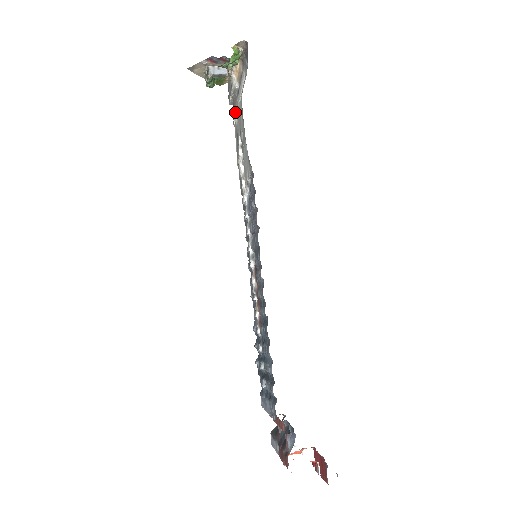
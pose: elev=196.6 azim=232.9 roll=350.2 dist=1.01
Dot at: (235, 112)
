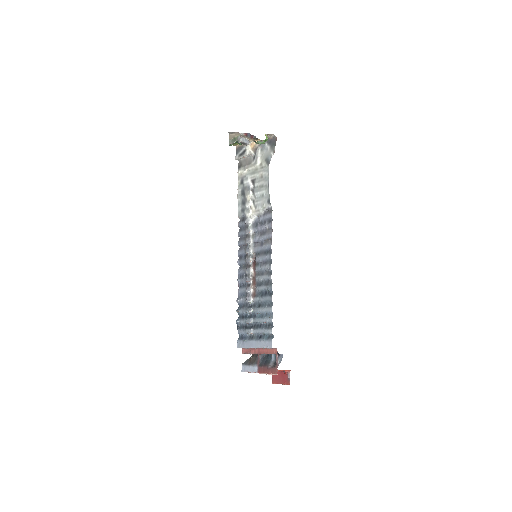
Dot at: (246, 167)
